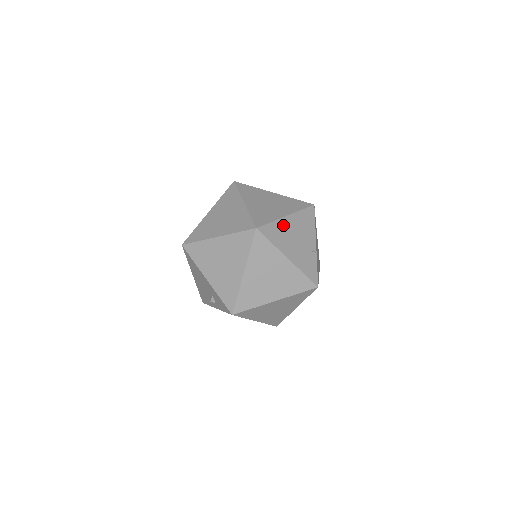
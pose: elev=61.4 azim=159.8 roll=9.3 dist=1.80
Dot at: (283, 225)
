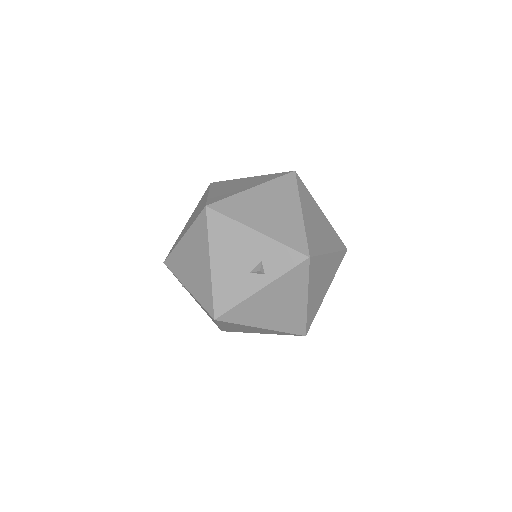
Dot at: occluded
